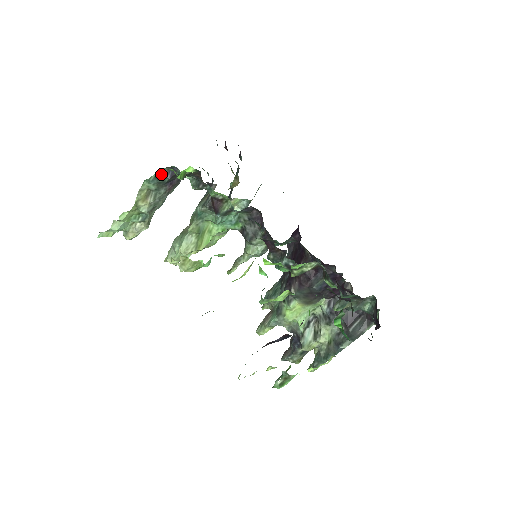
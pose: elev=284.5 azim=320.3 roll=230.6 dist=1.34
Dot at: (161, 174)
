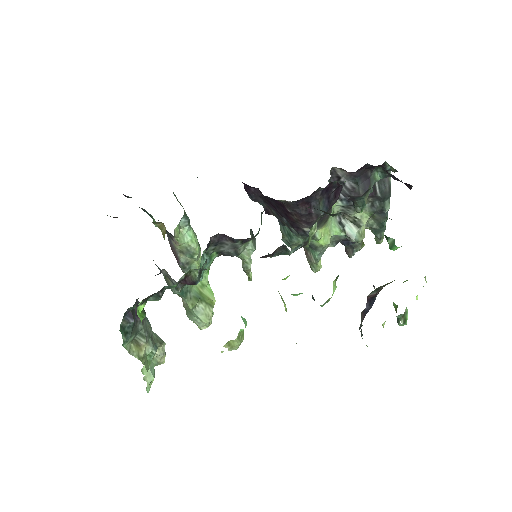
Dot at: (125, 328)
